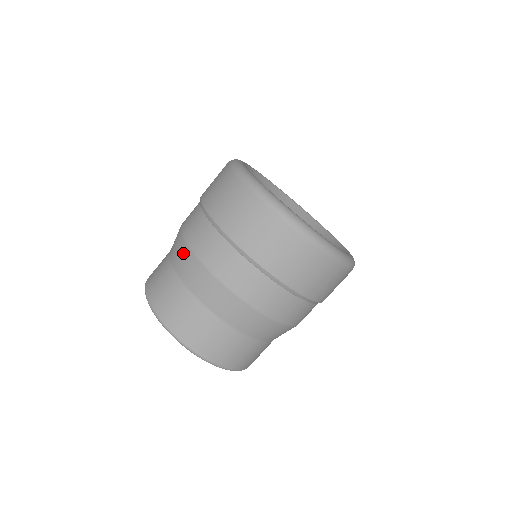
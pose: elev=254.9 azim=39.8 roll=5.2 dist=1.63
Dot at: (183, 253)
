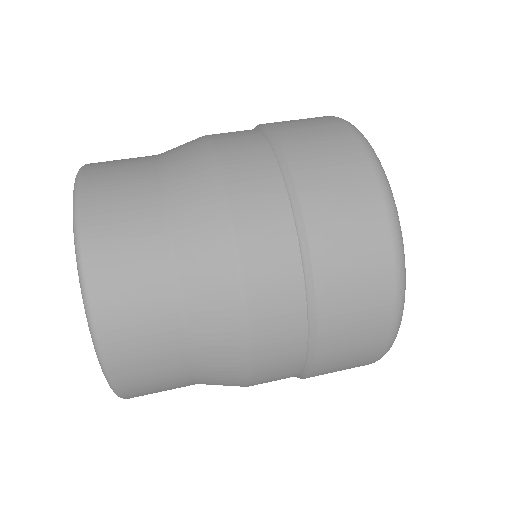
Dot at: occluded
